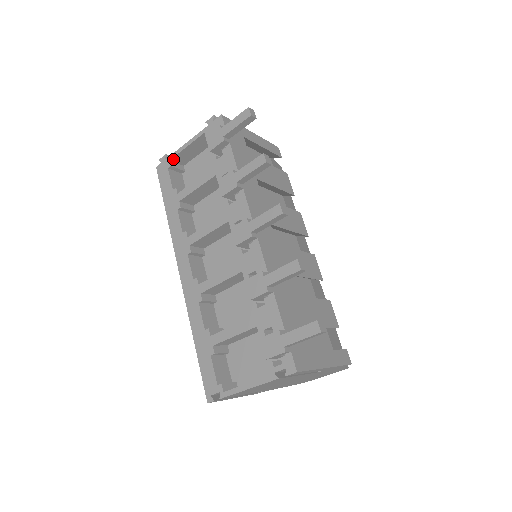
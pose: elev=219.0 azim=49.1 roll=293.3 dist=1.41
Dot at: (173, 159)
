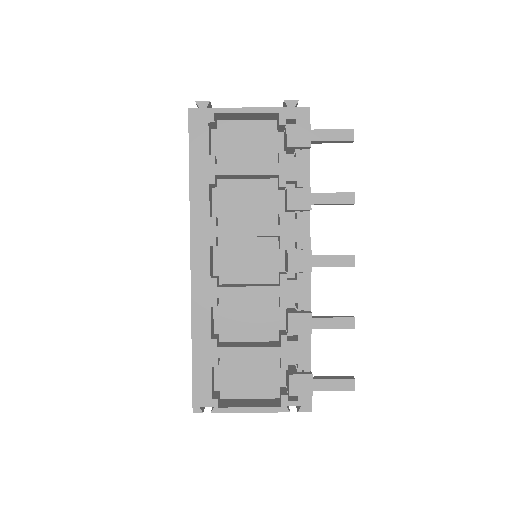
Dot at: (218, 113)
